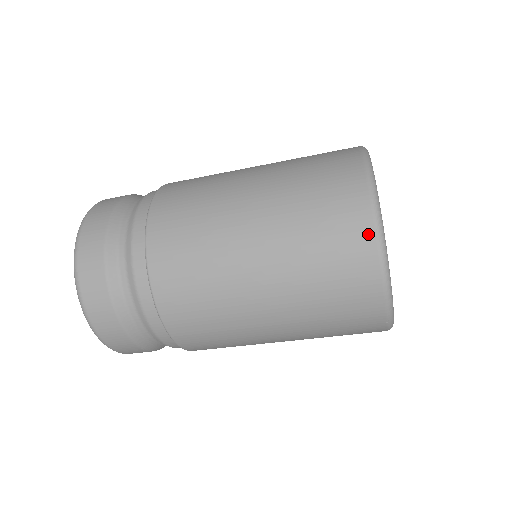
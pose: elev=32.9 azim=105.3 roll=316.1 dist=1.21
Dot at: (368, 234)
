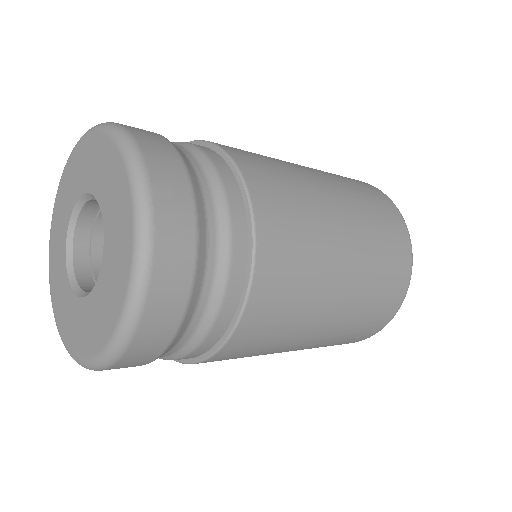
Dot at: occluded
